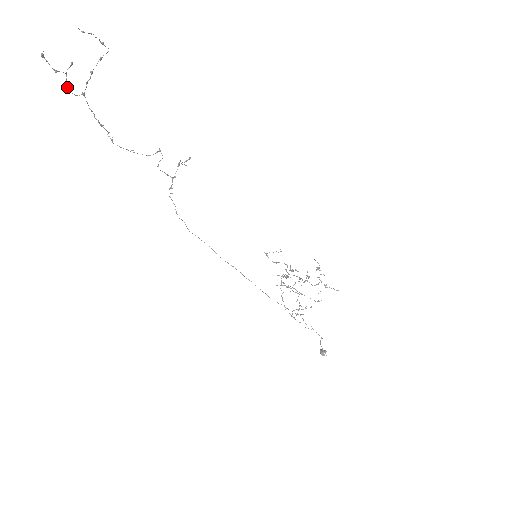
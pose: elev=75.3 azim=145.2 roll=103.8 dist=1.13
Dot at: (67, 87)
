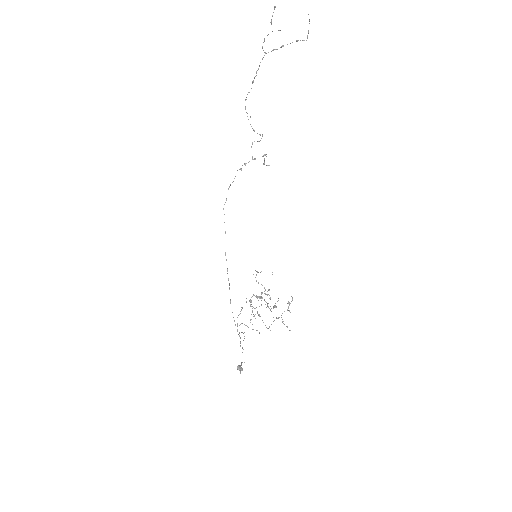
Dot at: (264, 38)
